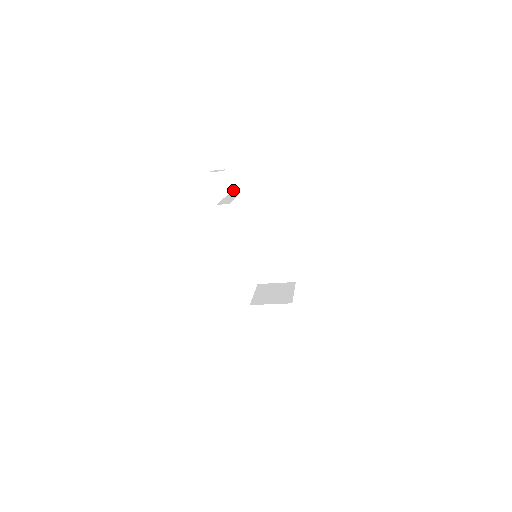
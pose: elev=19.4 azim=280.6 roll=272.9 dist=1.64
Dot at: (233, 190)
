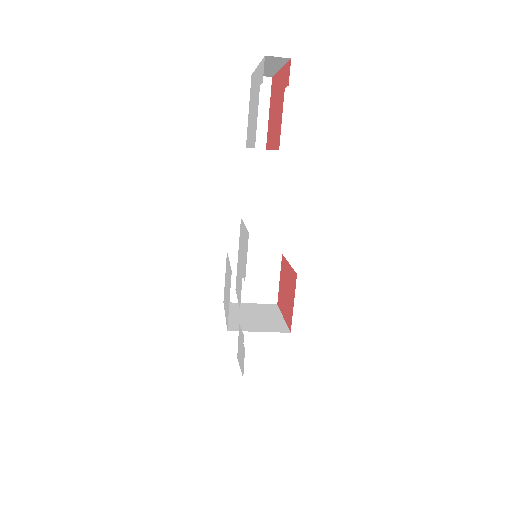
Dot at: (256, 142)
